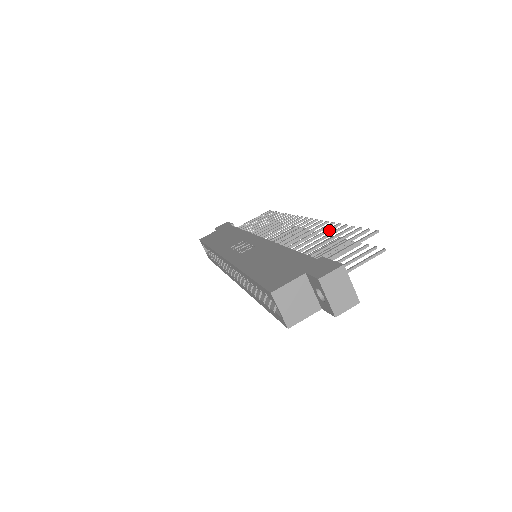
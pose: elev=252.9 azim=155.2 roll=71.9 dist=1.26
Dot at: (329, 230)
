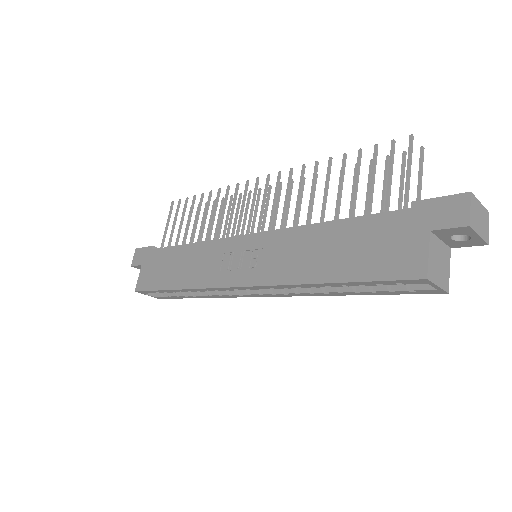
Dot at: (329, 172)
